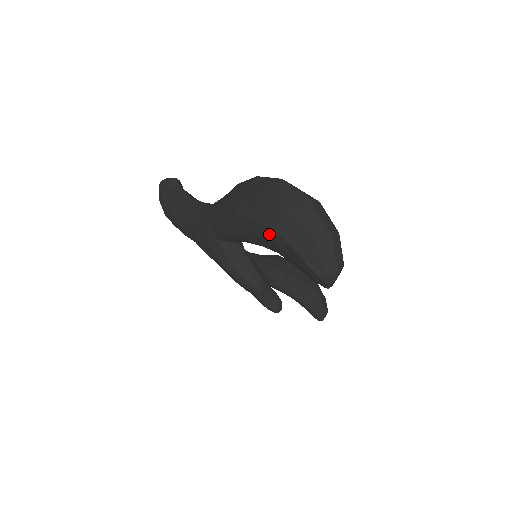
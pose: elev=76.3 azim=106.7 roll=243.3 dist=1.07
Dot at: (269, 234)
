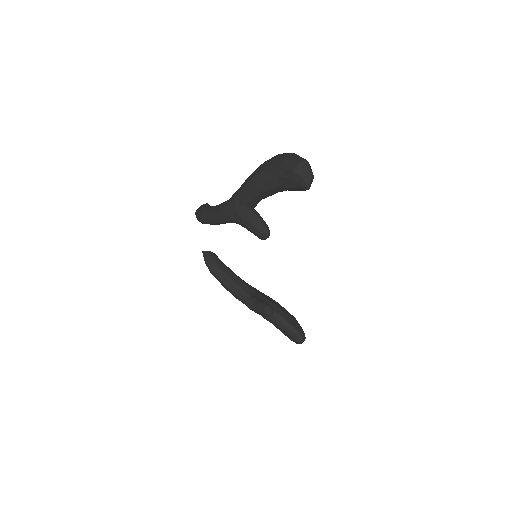
Dot at: (275, 172)
